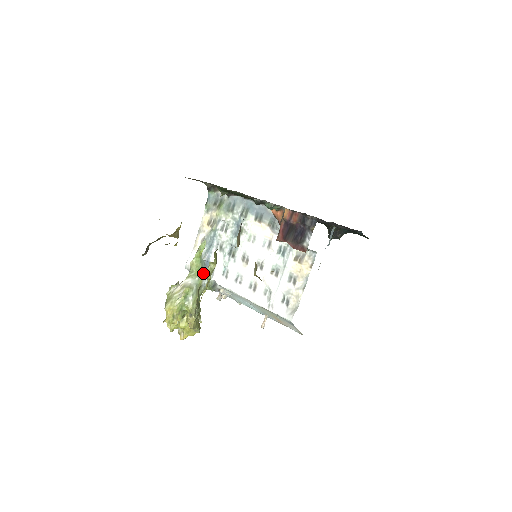
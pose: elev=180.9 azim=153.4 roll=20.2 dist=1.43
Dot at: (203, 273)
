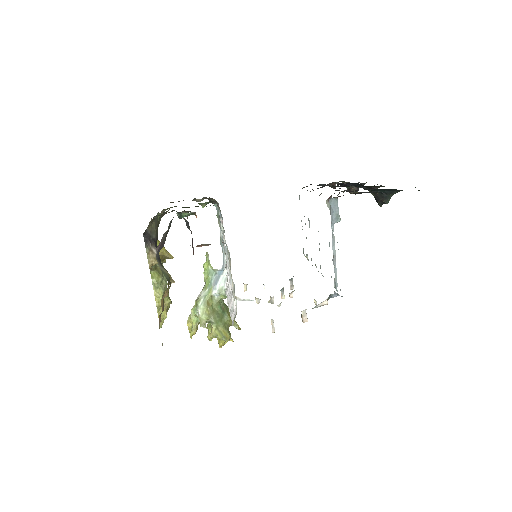
Dot at: (213, 284)
